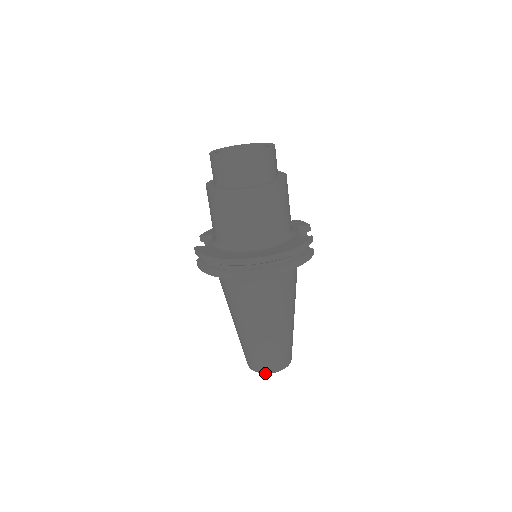
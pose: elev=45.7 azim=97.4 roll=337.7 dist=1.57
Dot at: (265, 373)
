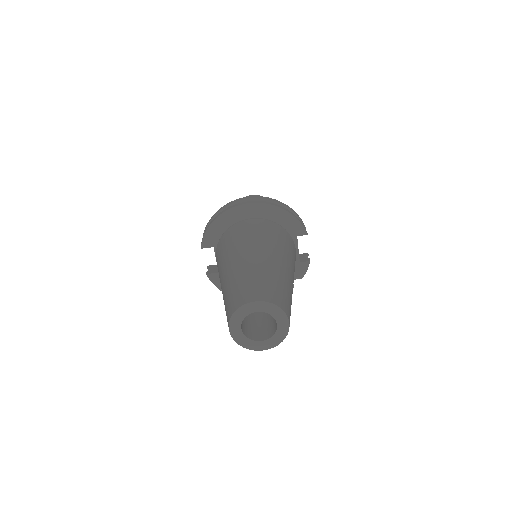
Dot at: (250, 302)
